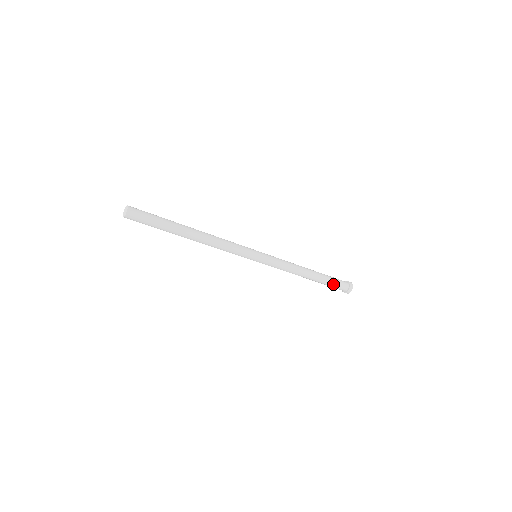
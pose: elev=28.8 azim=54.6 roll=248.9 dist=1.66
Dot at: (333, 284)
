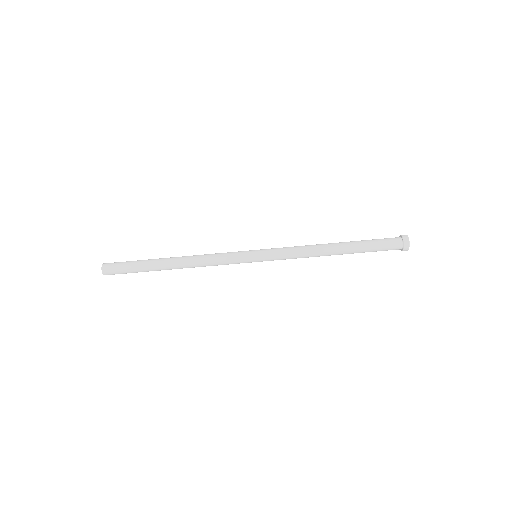
Dot at: (375, 240)
